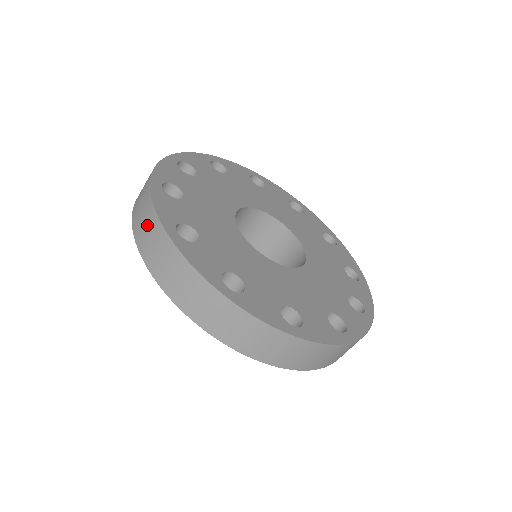
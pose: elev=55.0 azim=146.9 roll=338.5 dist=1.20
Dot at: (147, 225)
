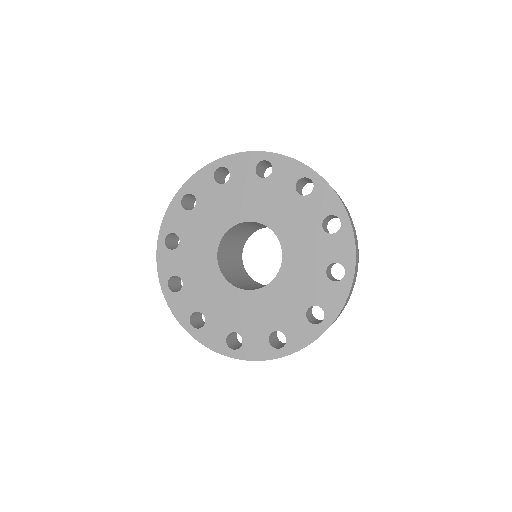
Dot at: occluded
